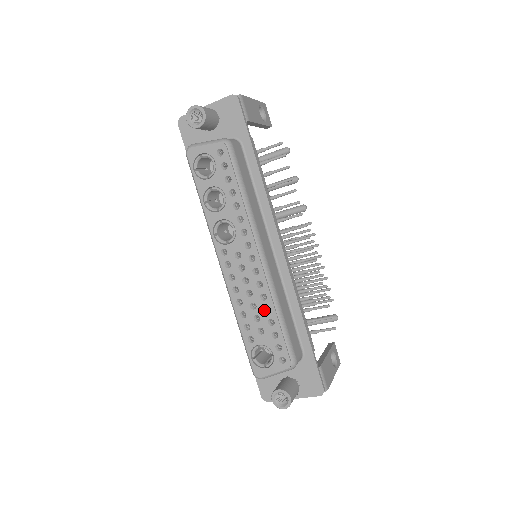
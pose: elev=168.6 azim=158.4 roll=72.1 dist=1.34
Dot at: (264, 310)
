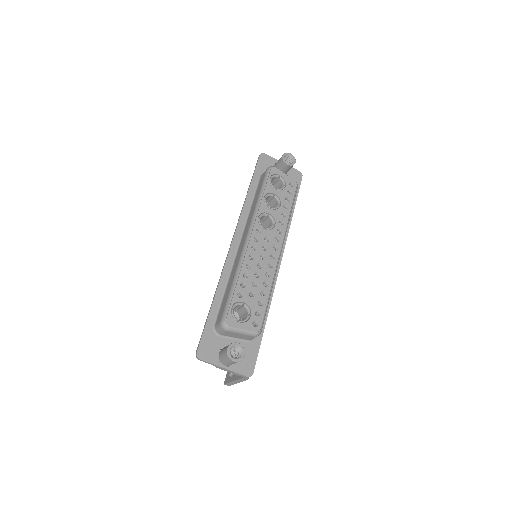
Dot at: (263, 283)
